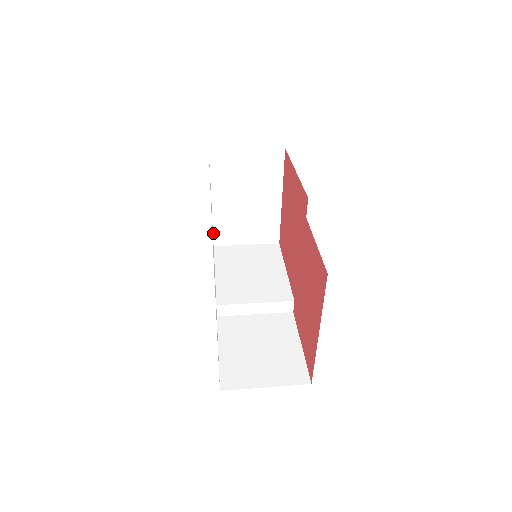
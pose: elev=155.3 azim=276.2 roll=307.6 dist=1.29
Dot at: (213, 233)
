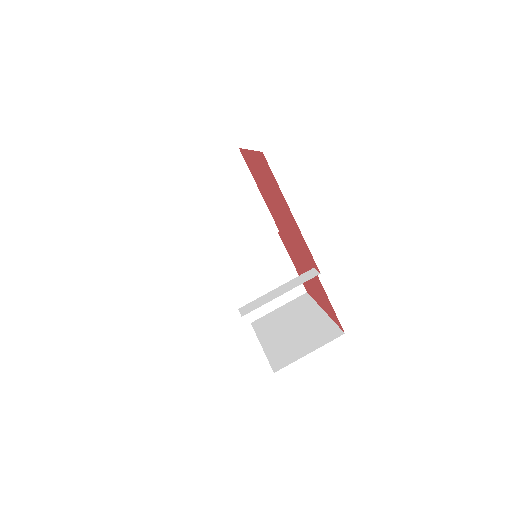
Dot at: occluded
